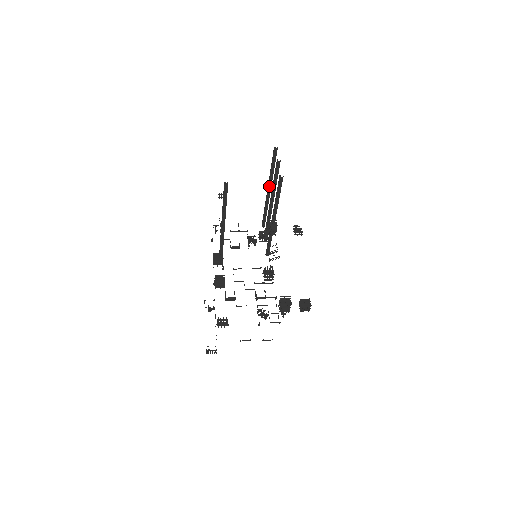
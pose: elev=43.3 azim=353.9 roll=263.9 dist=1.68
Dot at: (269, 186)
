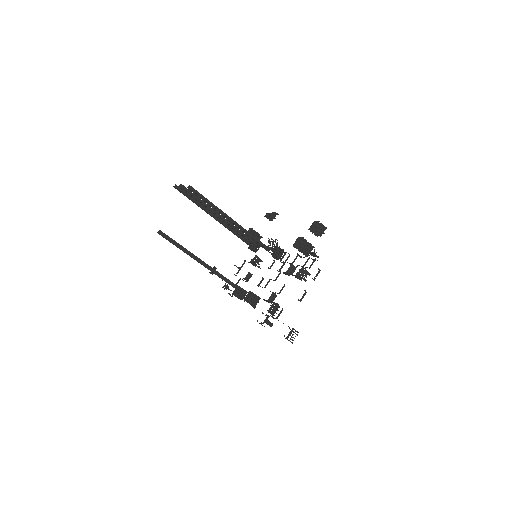
Dot at: (210, 214)
